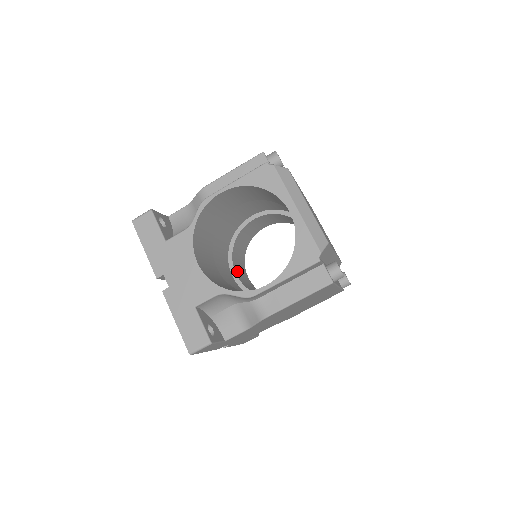
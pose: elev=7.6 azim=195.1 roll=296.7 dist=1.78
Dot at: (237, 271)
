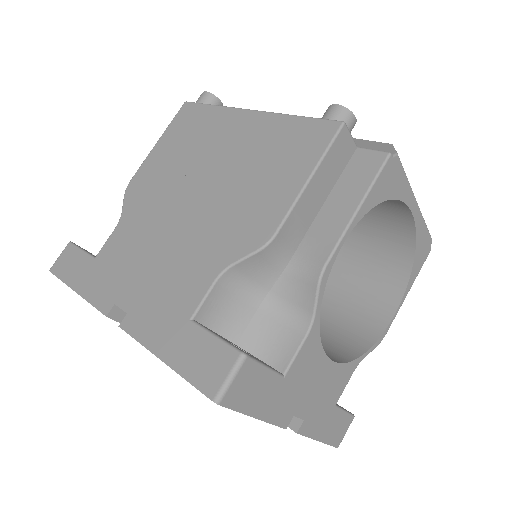
Dot at: occluded
